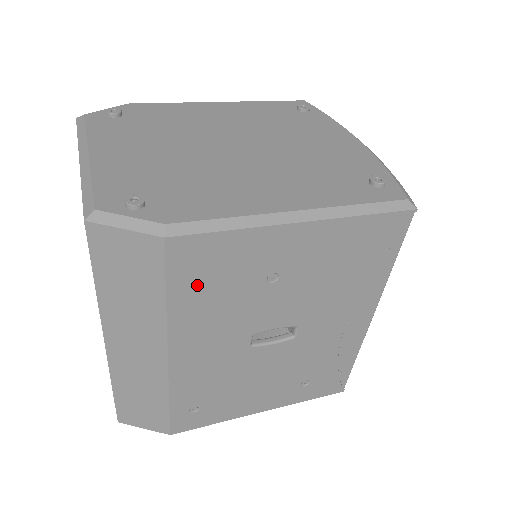
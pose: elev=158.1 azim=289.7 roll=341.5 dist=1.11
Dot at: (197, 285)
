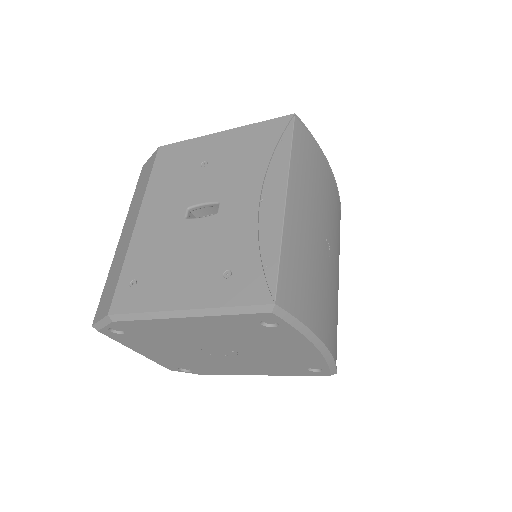
Dot at: (165, 170)
